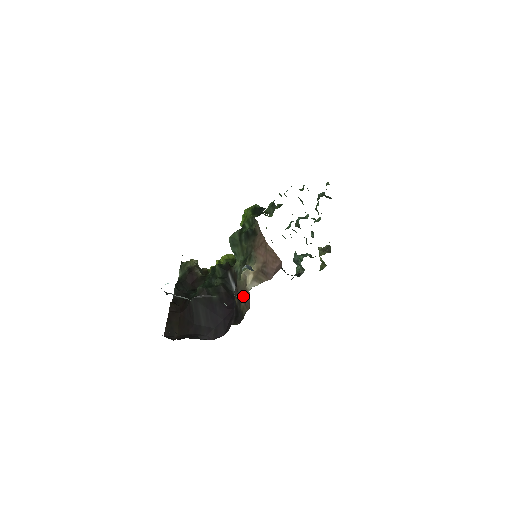
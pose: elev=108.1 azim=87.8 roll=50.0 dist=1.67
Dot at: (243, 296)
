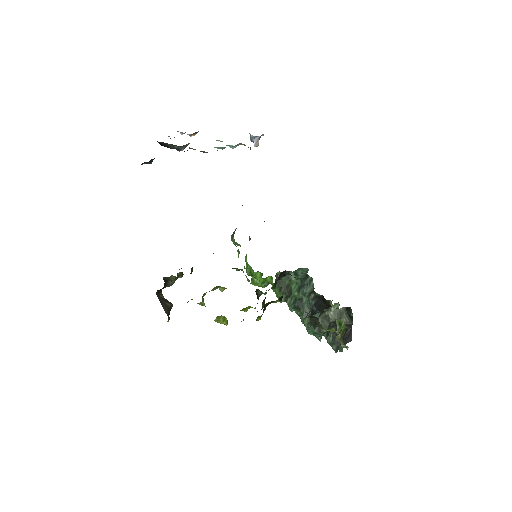
Dot at: occluded
